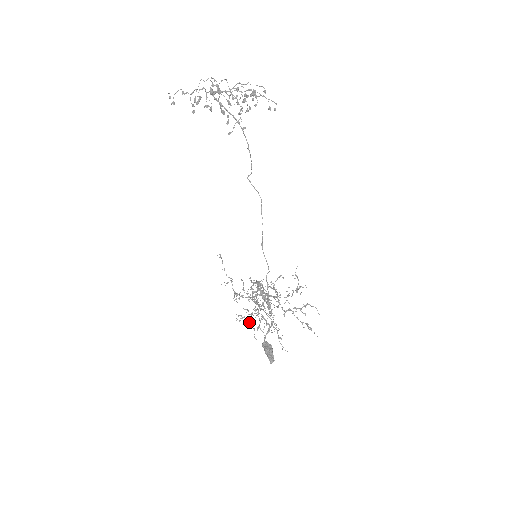
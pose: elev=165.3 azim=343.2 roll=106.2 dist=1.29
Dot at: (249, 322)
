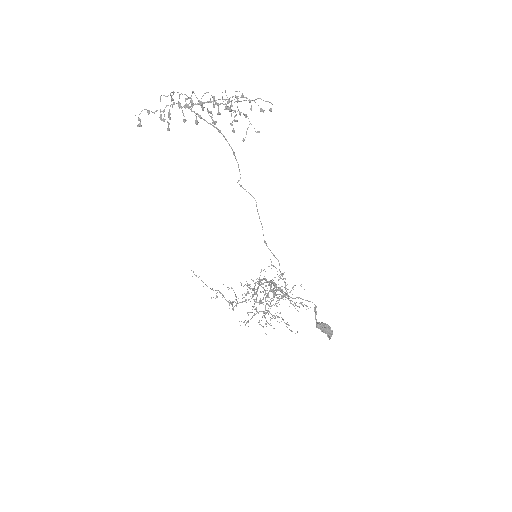
Dot at: (258, 322)
